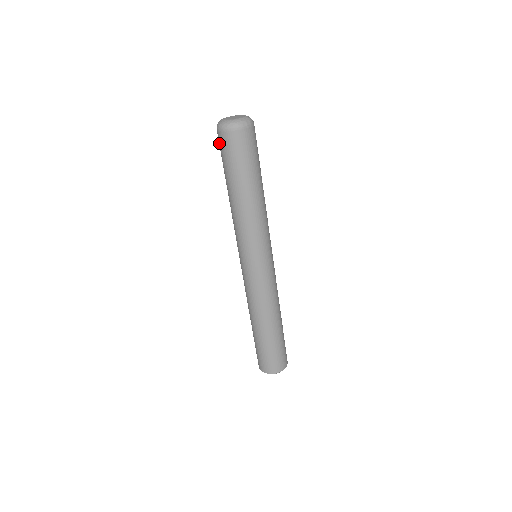
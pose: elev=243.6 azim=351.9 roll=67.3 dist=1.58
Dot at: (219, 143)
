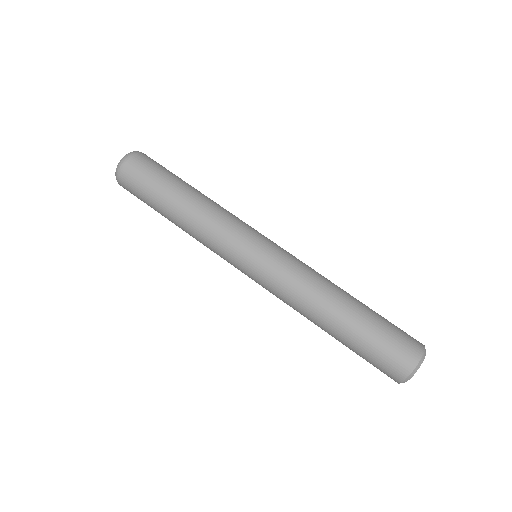
Dot at: occluded
